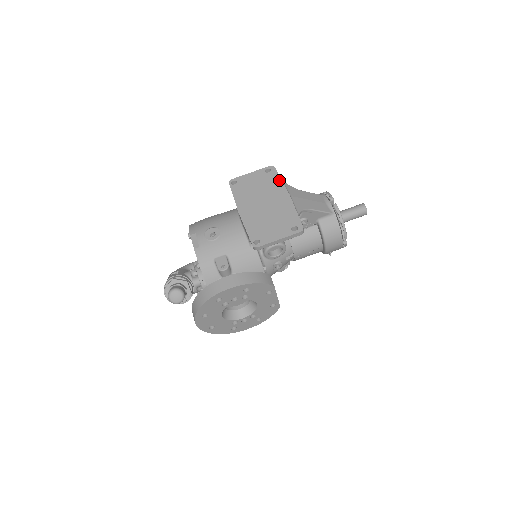
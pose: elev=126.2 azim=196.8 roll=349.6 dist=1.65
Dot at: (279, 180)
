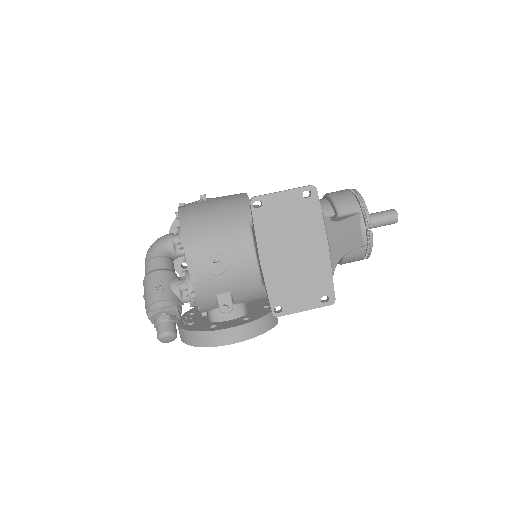
Dot at: (319, 216)
